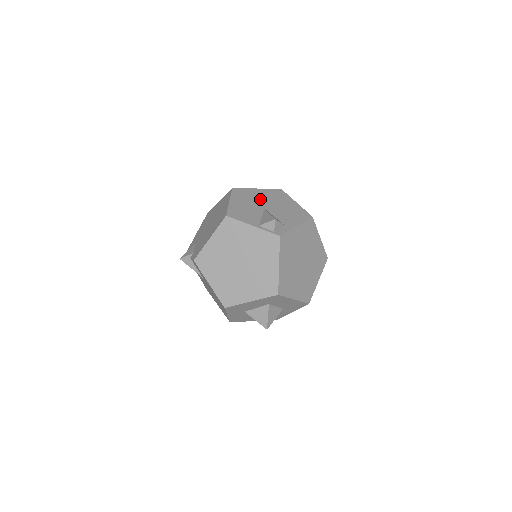
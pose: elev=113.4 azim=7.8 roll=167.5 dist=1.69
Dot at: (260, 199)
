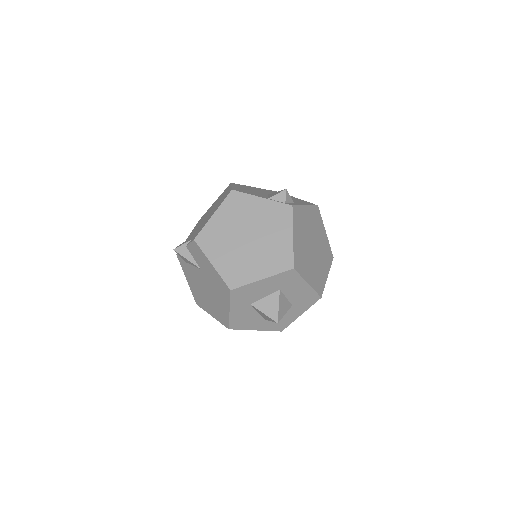
Dot at: (261, 191)
